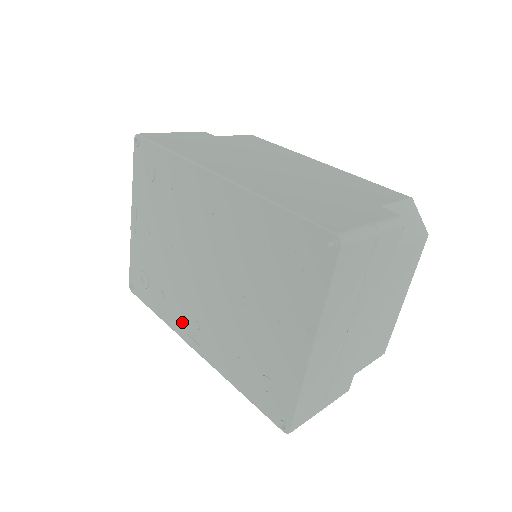
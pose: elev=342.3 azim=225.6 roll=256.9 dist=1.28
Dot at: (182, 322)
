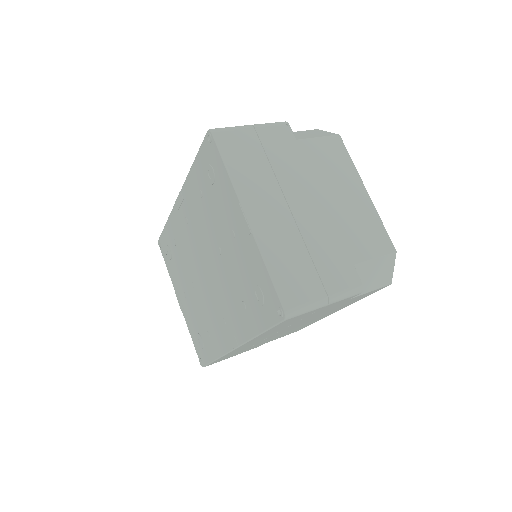
Dot at: (221, 336)
